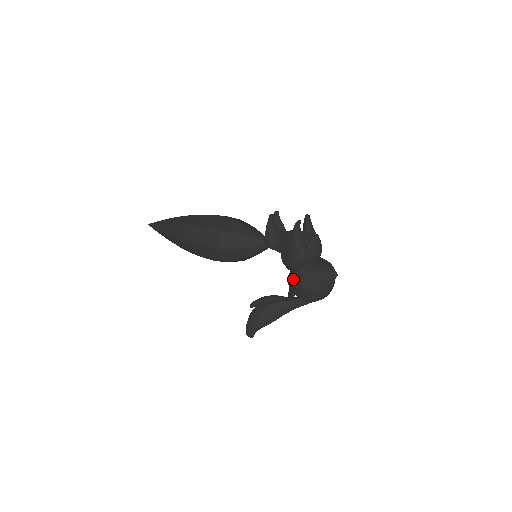
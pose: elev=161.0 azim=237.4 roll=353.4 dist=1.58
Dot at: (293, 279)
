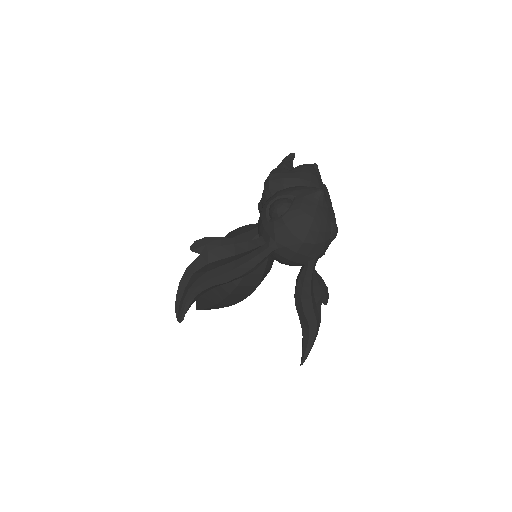
Dot at: occluded
